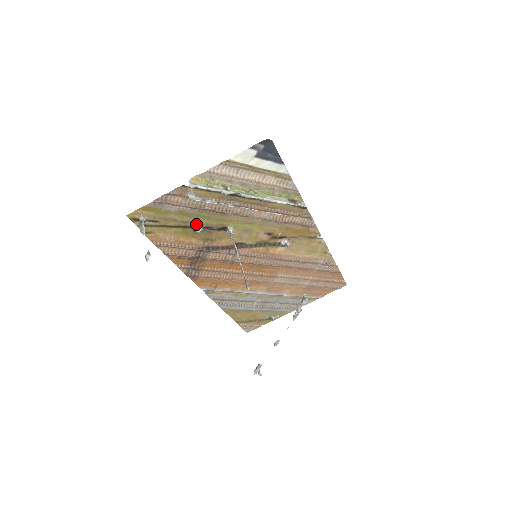
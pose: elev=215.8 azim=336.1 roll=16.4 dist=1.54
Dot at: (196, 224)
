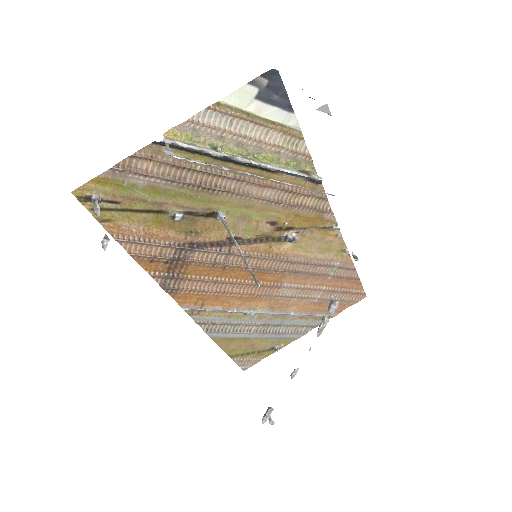
Dot at: (174, 207)
